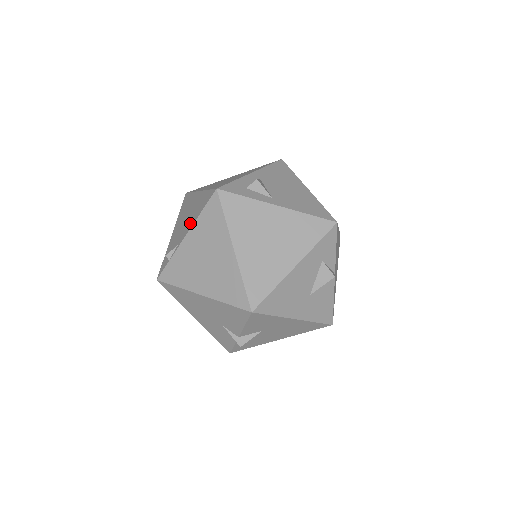
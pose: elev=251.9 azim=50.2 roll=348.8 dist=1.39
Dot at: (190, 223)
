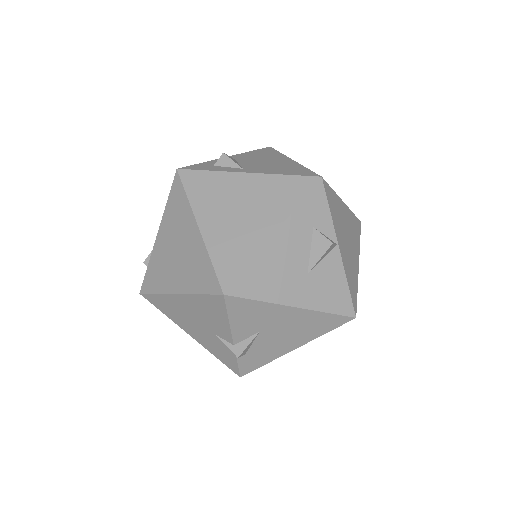
Dot at: occluded
